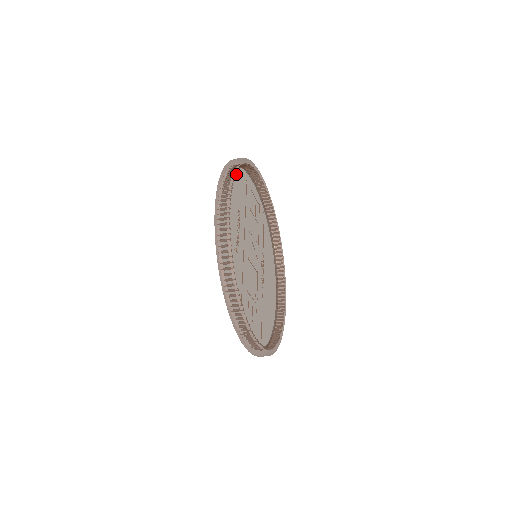
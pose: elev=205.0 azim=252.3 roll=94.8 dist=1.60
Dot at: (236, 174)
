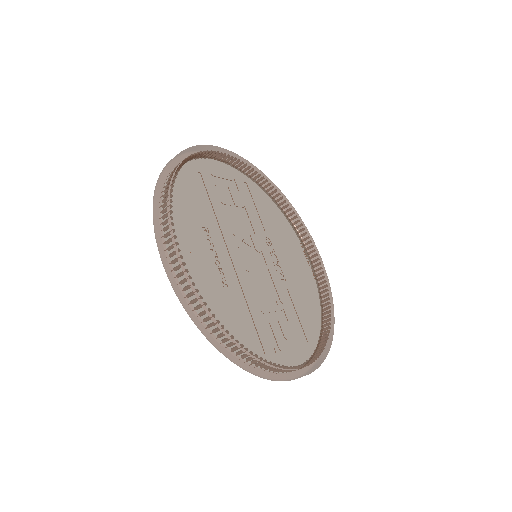
Dot at: (172, 196)
